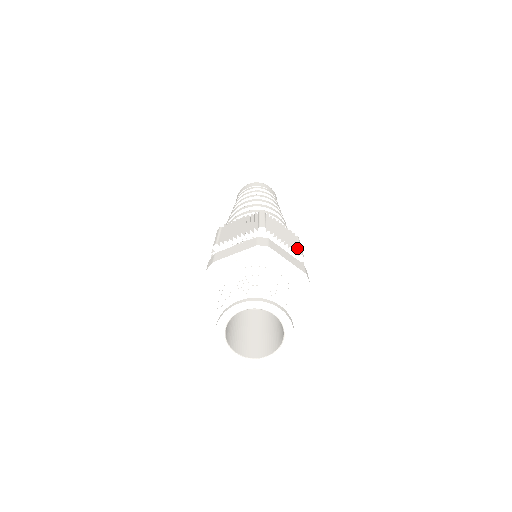
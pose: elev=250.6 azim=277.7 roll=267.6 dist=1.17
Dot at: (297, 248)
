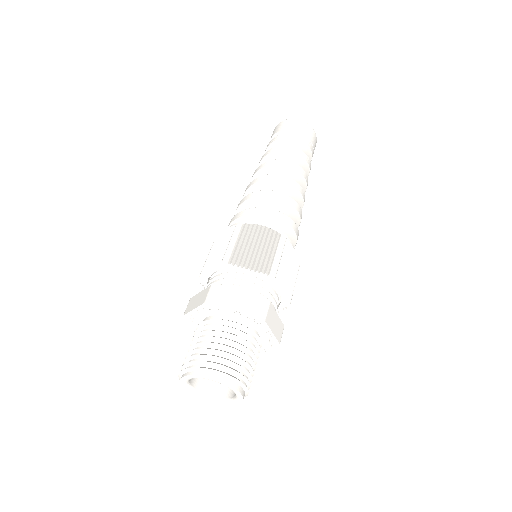
Dot at: (290, 294)
